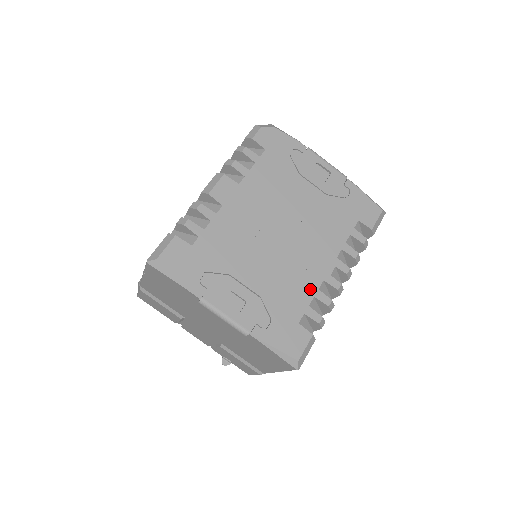
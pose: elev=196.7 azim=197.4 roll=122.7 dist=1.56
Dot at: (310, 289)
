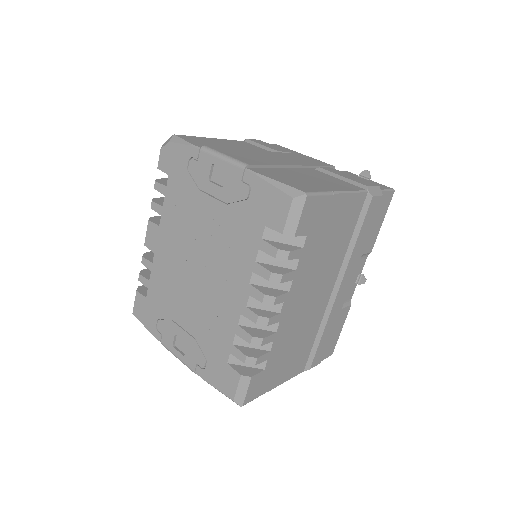
Dot at: (230, 326)
